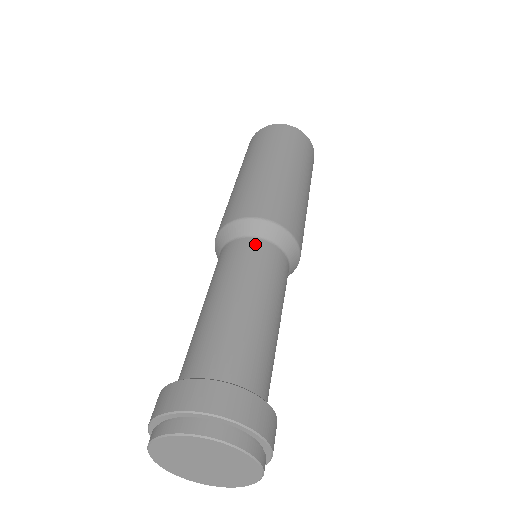
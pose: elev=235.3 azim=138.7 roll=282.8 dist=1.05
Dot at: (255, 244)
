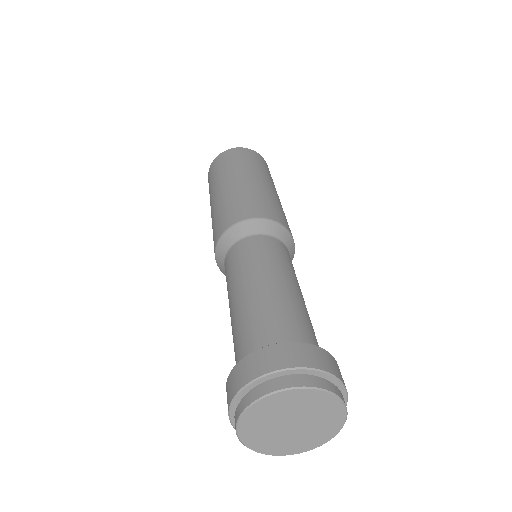
Dot at: (245, 243)
